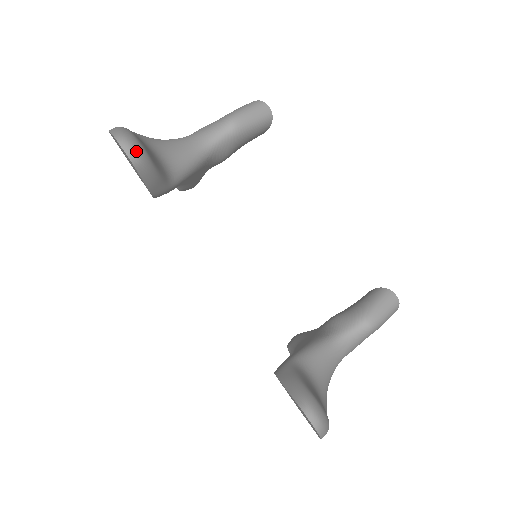
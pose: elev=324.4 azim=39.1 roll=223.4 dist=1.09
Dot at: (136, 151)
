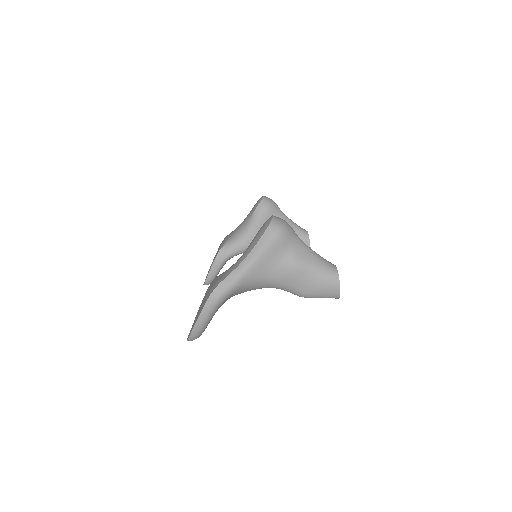
Dot at: occluded
